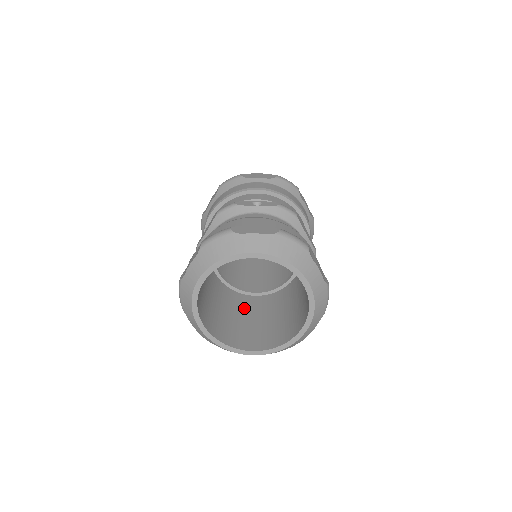
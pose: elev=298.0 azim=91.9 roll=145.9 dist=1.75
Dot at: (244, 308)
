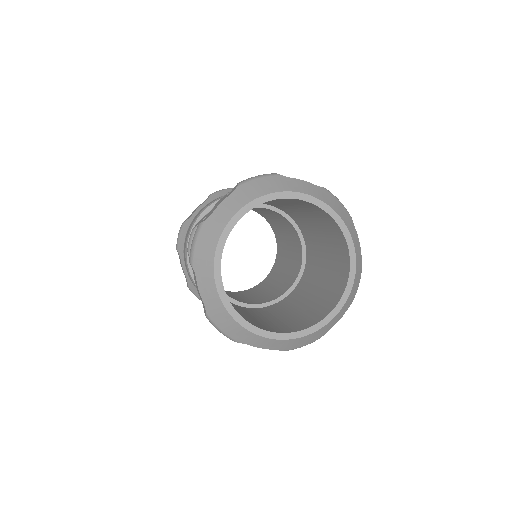
Dot at: (292, 304)
